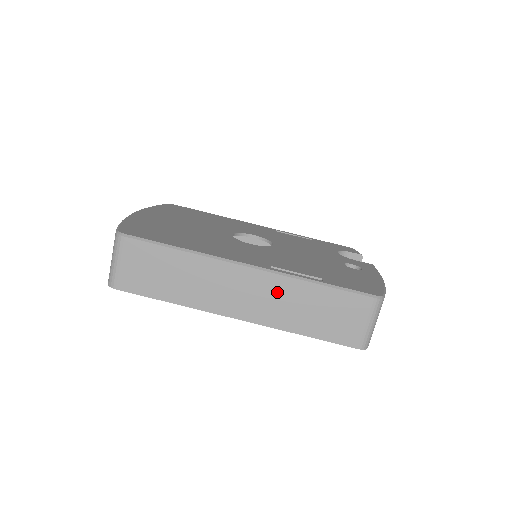
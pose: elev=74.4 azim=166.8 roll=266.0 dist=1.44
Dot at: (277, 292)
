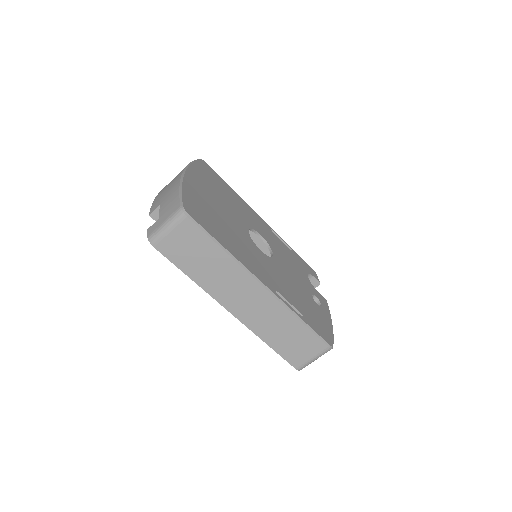
Dot at: (270, 311)
